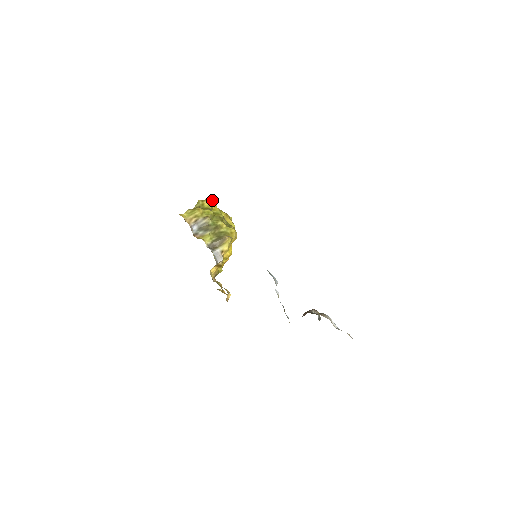
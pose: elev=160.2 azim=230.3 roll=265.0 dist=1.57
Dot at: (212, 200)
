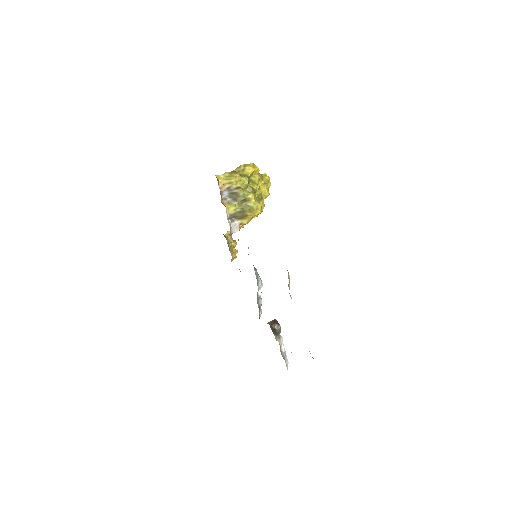
Dot at: (256, 166)
